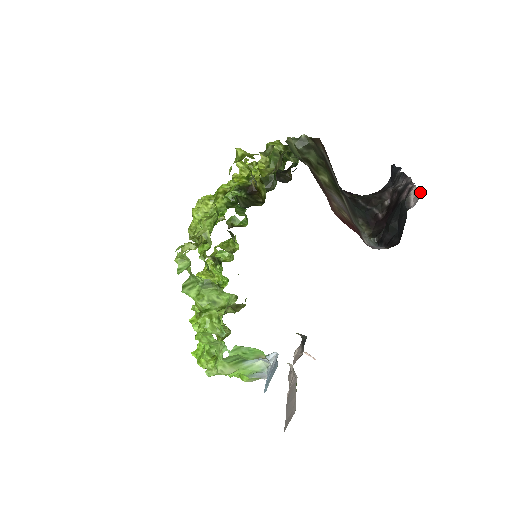
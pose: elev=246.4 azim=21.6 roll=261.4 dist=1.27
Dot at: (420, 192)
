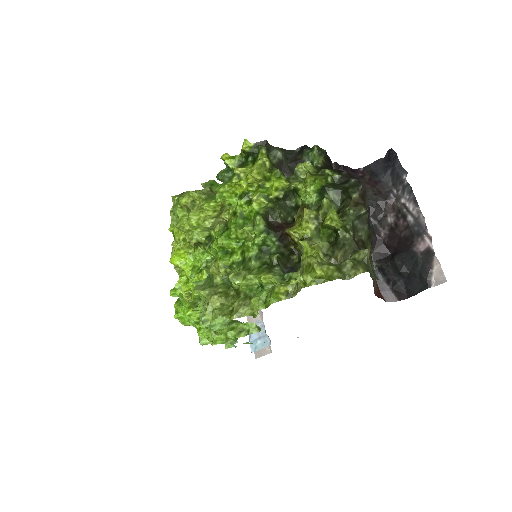
Dot at: (444, 277)
